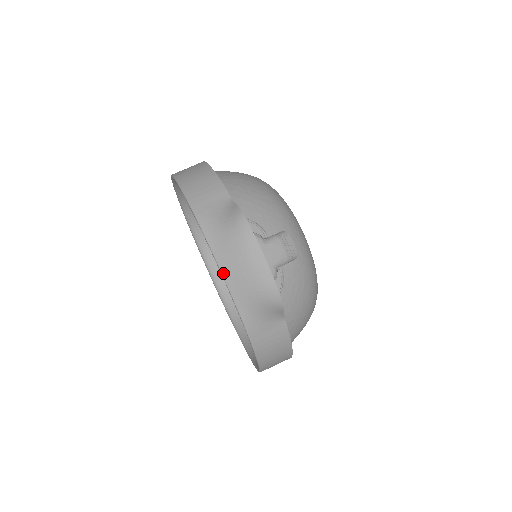
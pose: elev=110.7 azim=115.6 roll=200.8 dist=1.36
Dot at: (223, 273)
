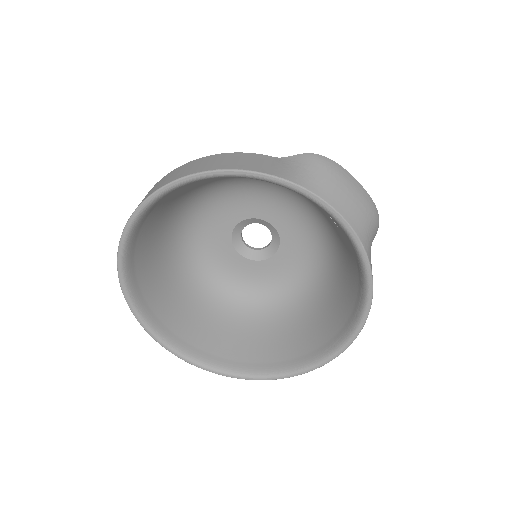
Dot at: (339, 211)
